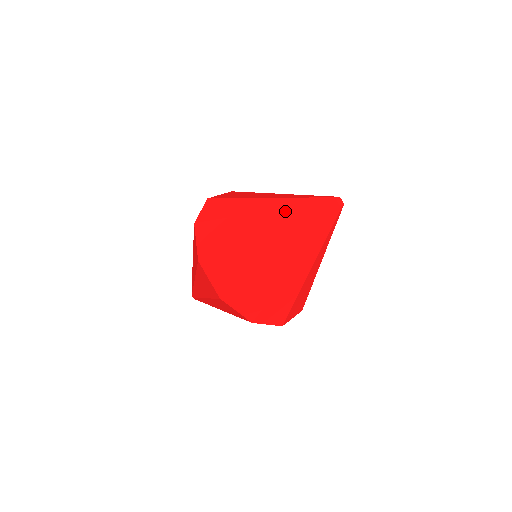
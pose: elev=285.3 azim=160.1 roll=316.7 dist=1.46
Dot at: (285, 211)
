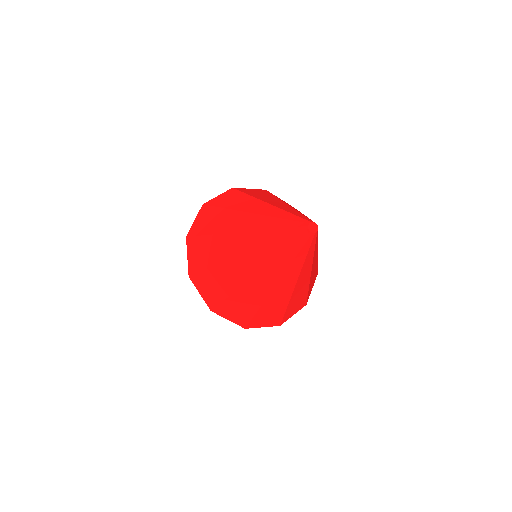
Dot at: (264, 251)
